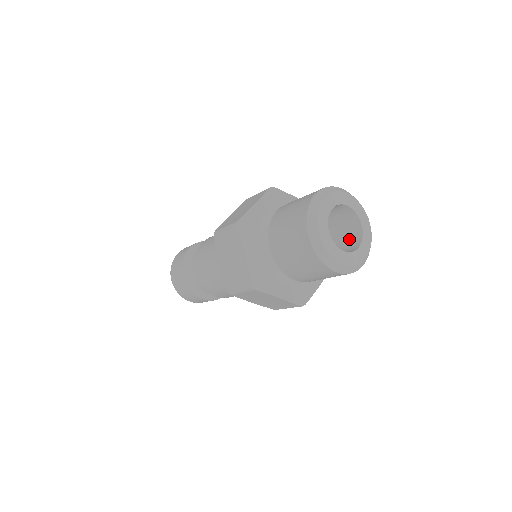
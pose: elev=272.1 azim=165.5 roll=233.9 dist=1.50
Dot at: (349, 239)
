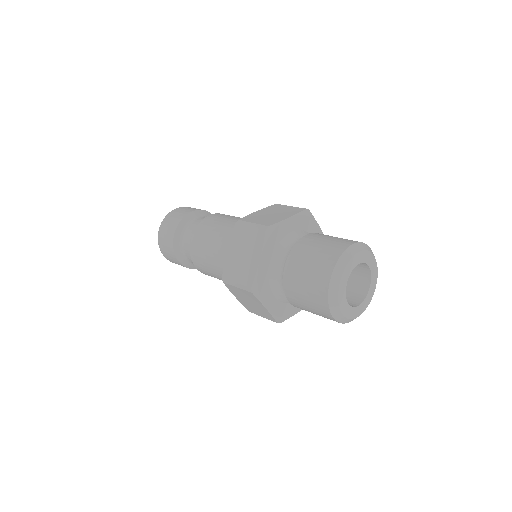
Dot at: occluded
